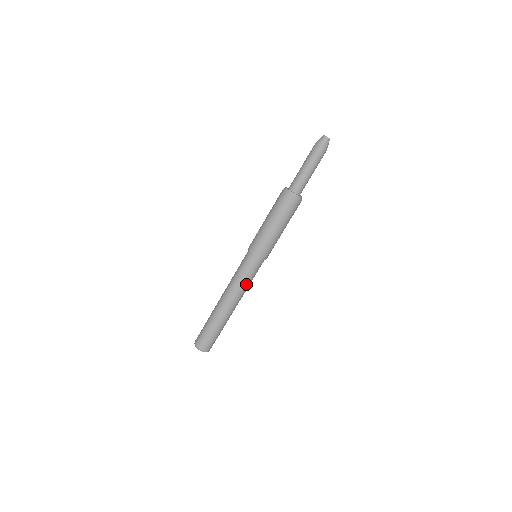
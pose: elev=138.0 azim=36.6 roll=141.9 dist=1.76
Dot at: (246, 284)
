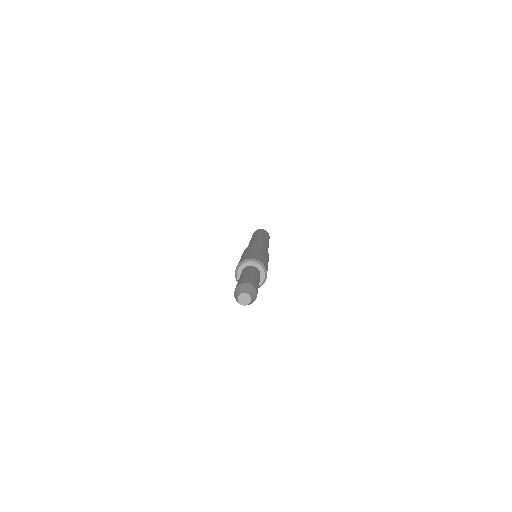
Dot at: occluded
